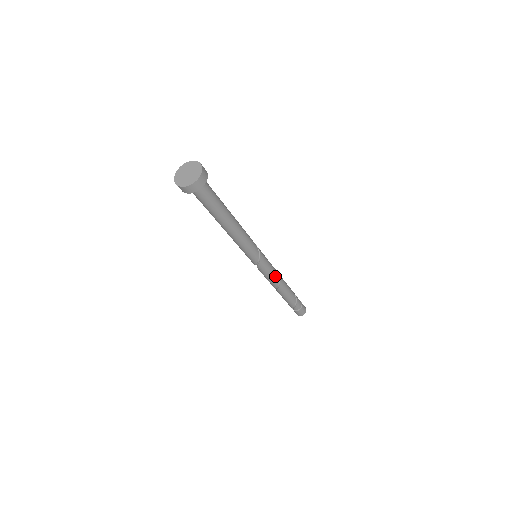
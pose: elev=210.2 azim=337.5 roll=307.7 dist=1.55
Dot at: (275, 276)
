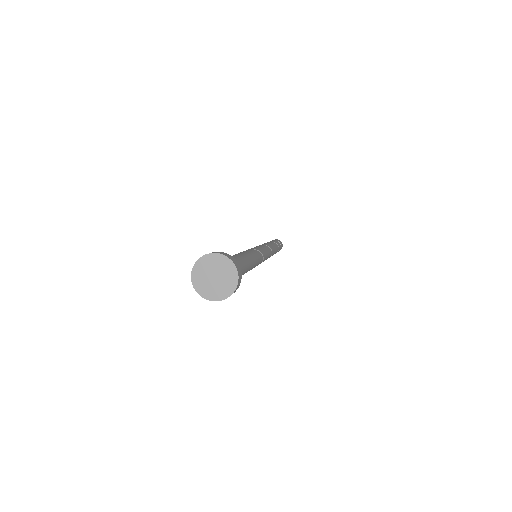
Dot at: occluded
